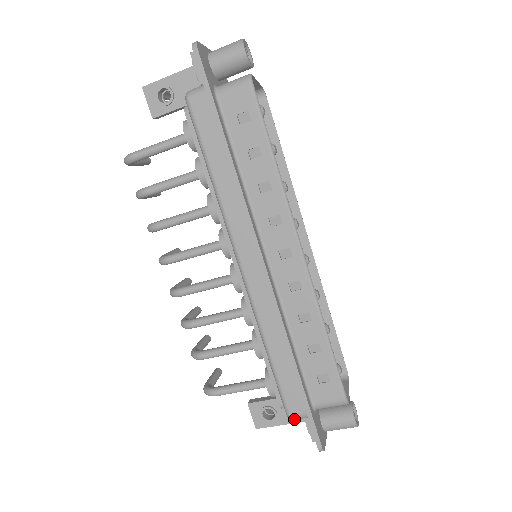
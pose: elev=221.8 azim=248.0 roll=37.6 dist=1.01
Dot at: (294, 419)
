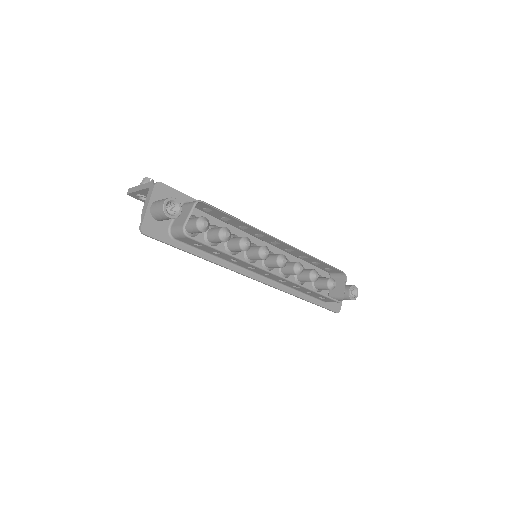
Dot at: occluded
